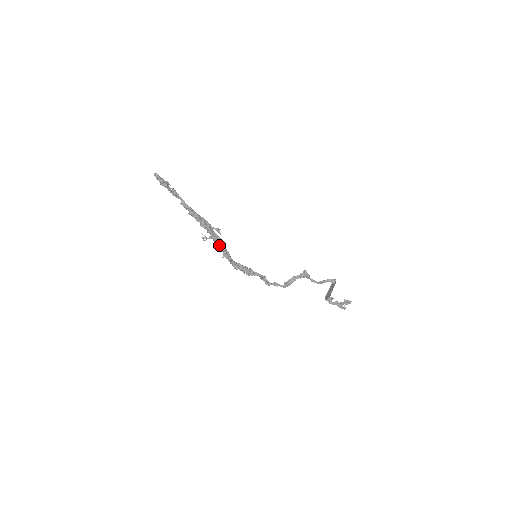
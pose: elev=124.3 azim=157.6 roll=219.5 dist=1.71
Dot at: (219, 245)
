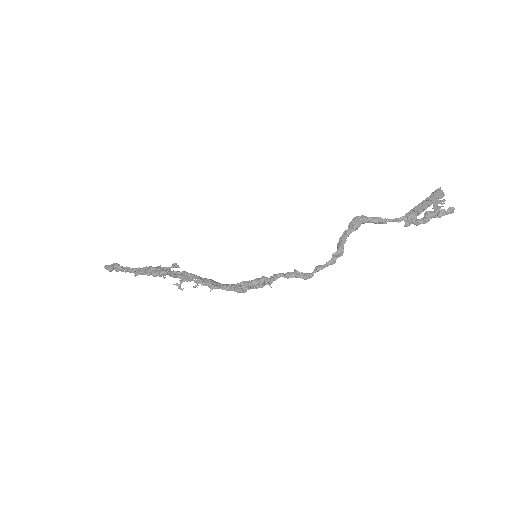
Dot at: (196, 281)
